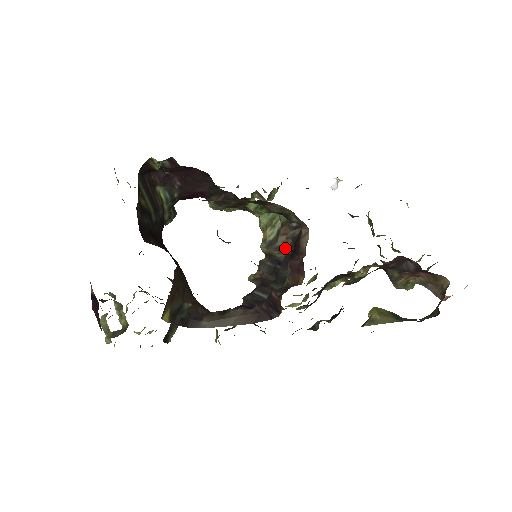
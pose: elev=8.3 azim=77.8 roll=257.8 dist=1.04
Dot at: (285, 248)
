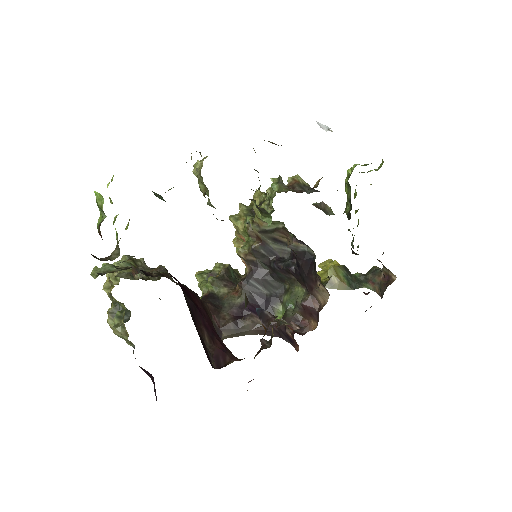
Dot at: (280, 241)
